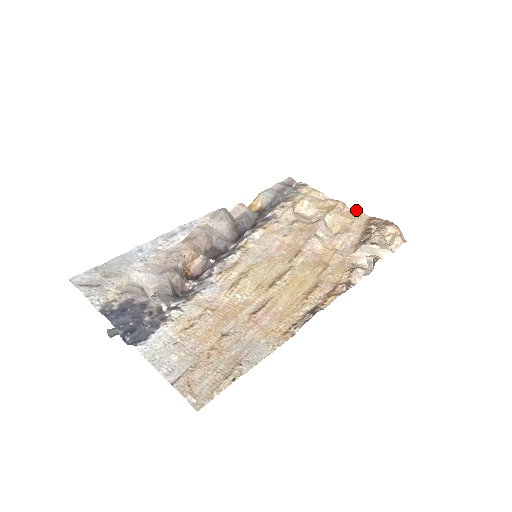
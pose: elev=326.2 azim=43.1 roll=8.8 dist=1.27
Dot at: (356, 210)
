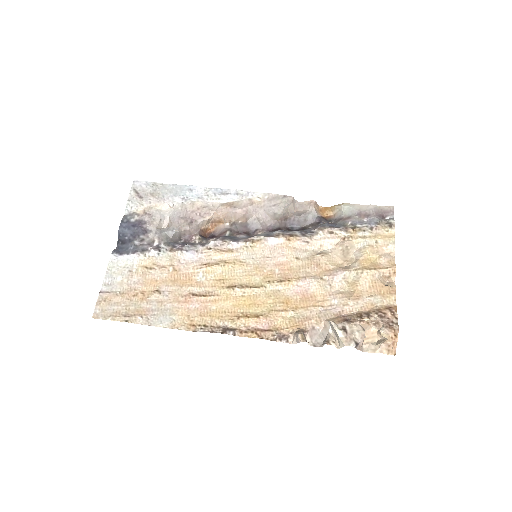
Dot at: (395, 288)
